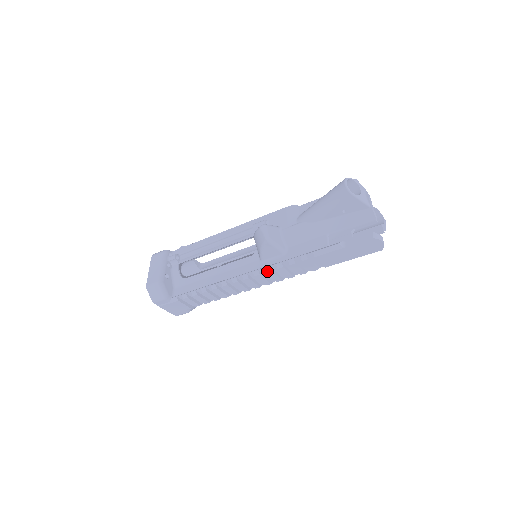
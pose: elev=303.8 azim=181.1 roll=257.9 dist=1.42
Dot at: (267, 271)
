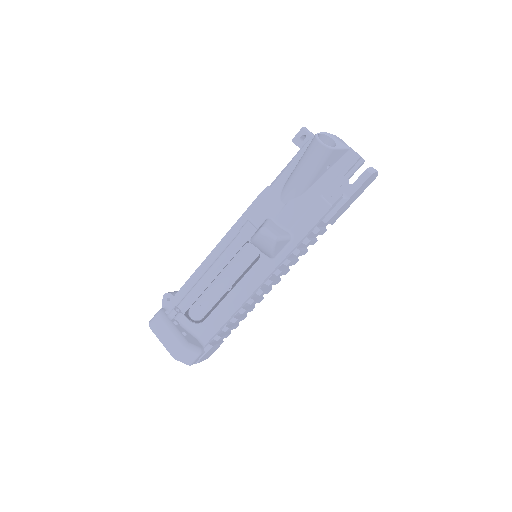
Dot at: (287, 264)
